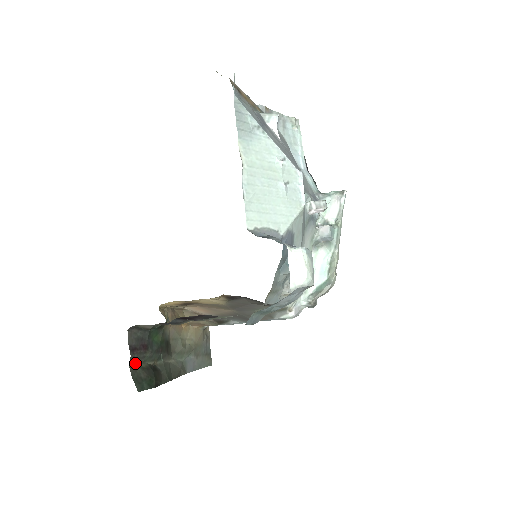
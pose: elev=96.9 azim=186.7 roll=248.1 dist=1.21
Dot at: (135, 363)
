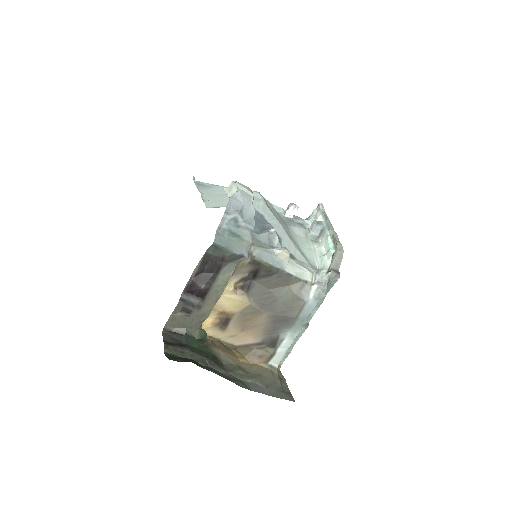
Dot at: (172, 353)
